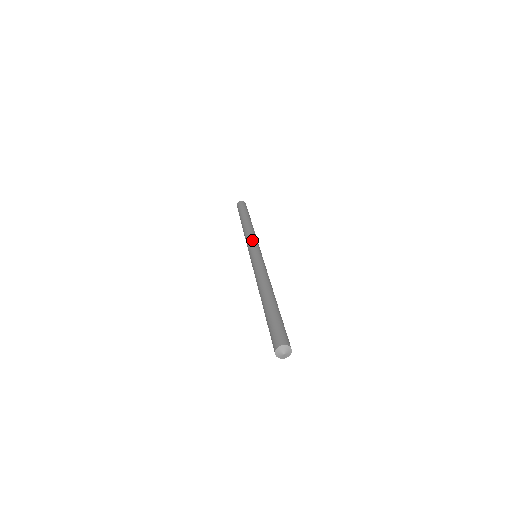
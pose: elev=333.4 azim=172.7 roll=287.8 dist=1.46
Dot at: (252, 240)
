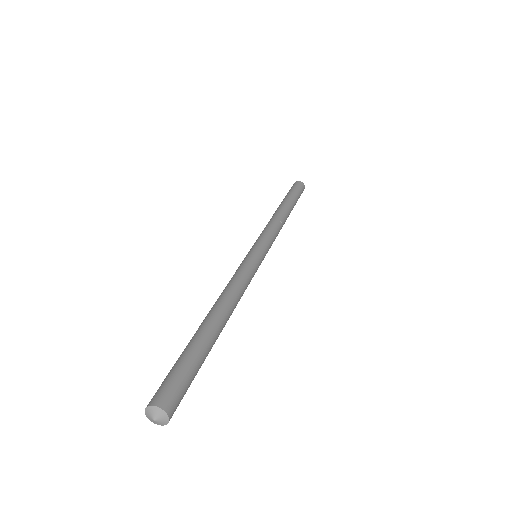
Dot at: (262, 234)
